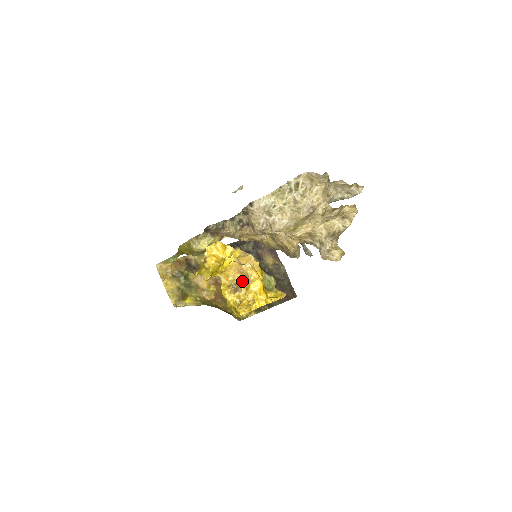
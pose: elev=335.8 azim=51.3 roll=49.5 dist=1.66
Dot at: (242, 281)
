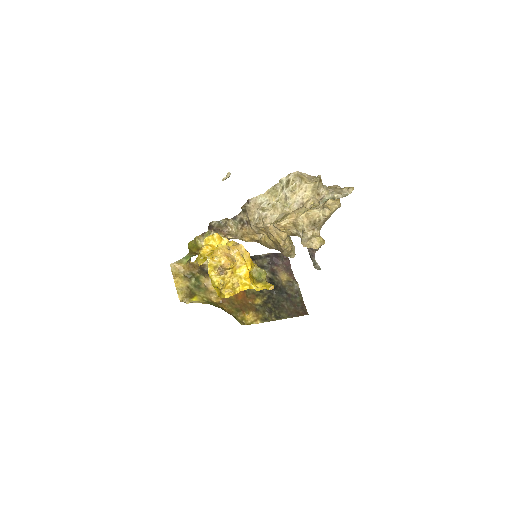
Dot at: (227, 263)
